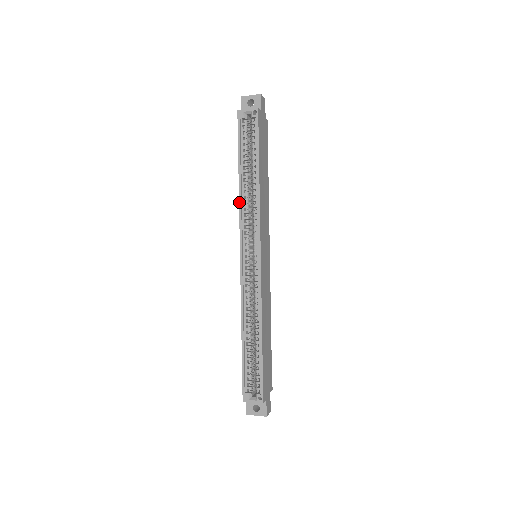
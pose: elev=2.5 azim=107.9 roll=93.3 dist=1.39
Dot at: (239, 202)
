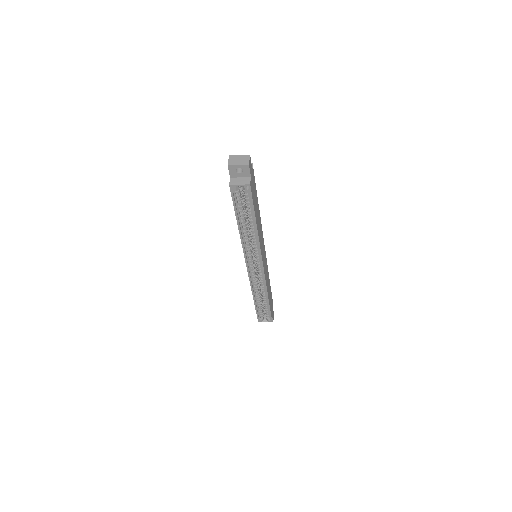
Dot at: (241, 241)
